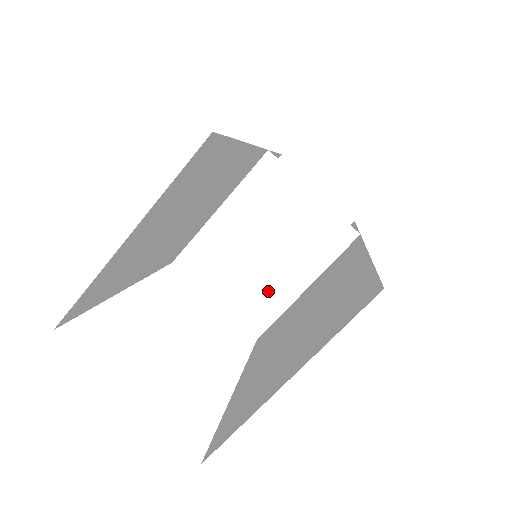
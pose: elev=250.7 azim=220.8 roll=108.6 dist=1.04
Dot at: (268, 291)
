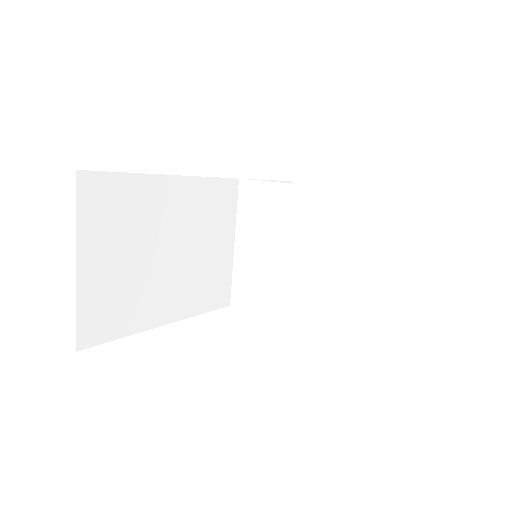
Dot at: (299, 284)
